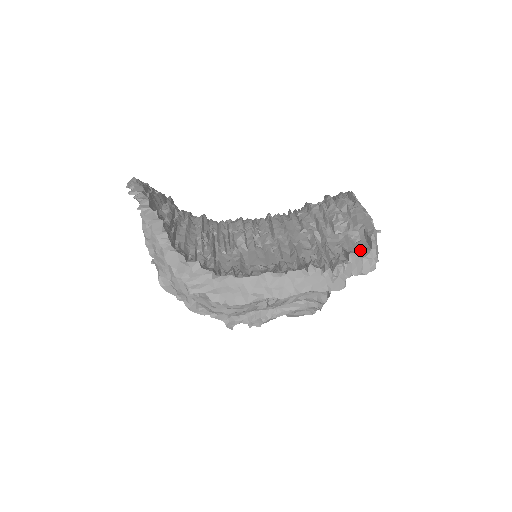
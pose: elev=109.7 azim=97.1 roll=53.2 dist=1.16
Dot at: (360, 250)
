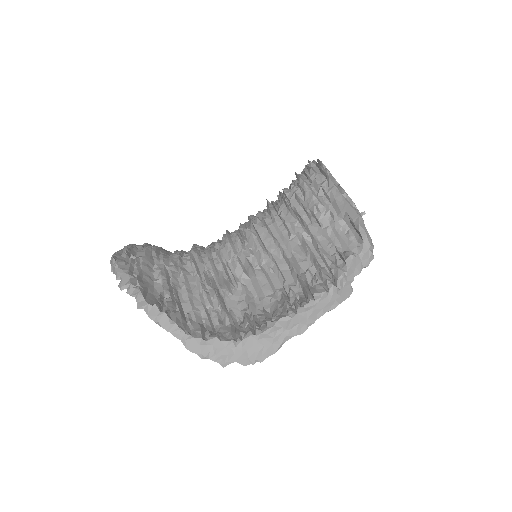
Dot at: (353, 245)
